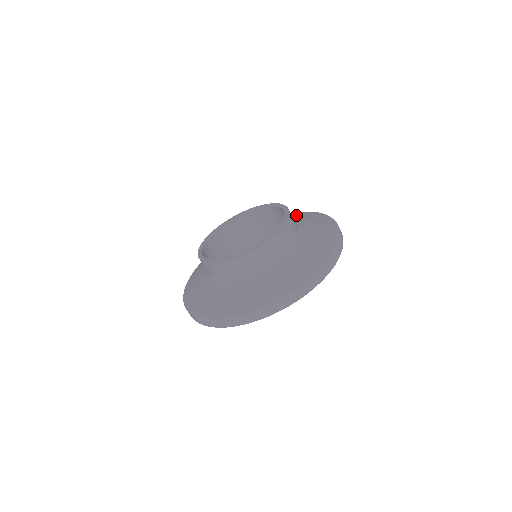
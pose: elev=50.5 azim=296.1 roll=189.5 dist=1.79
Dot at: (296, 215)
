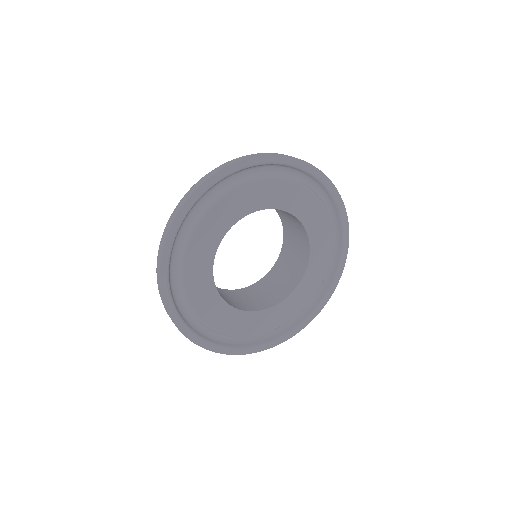
Dot at: occluded
